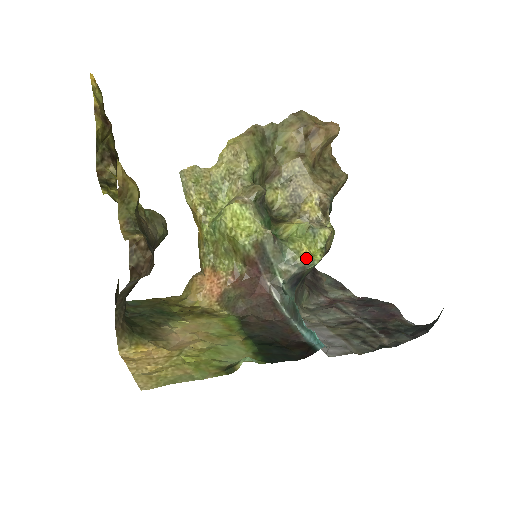
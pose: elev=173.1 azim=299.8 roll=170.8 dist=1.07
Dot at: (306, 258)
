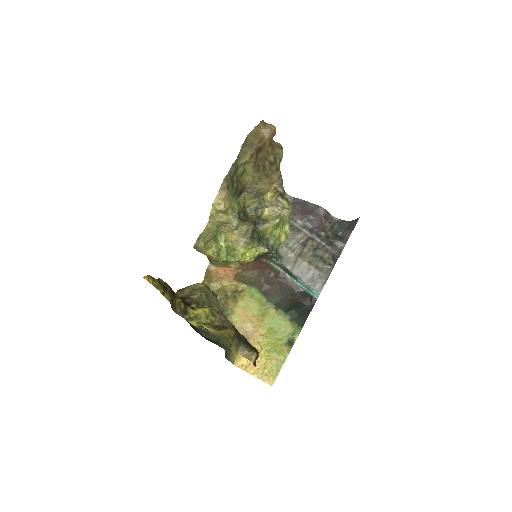
Dot at: (284, 240)
